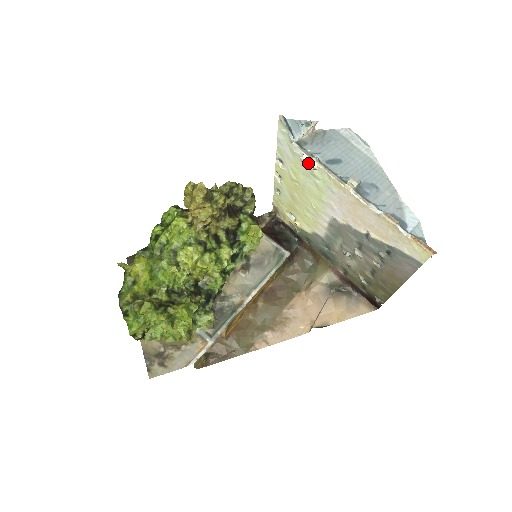
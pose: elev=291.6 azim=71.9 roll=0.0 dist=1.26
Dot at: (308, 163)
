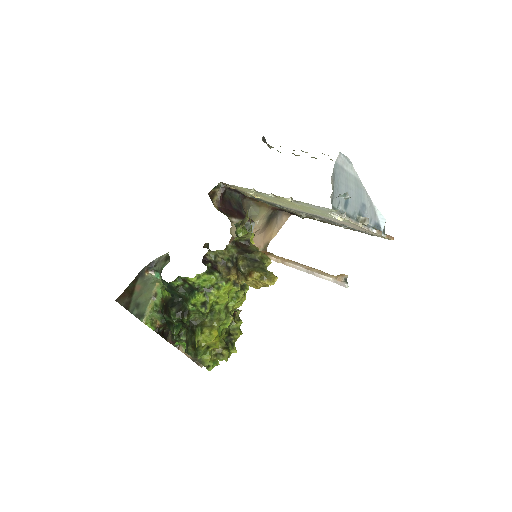
Dot at: (335, 216)
